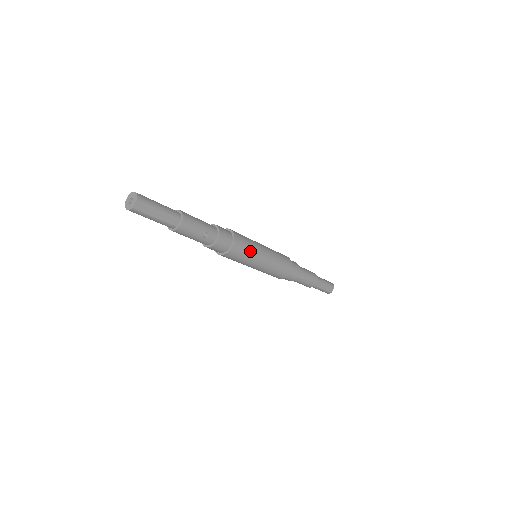
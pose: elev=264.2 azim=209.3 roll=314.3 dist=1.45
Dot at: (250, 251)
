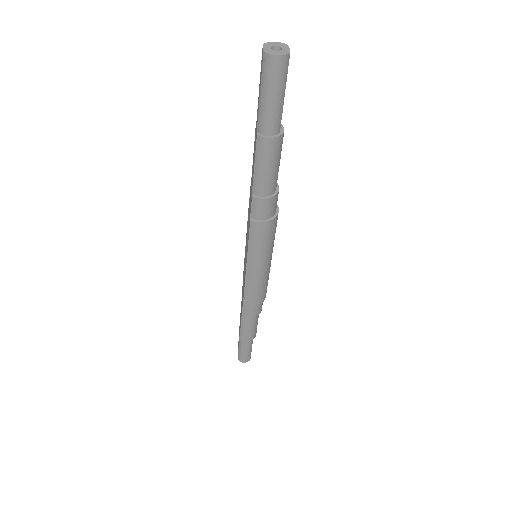
Dot at: occluded
